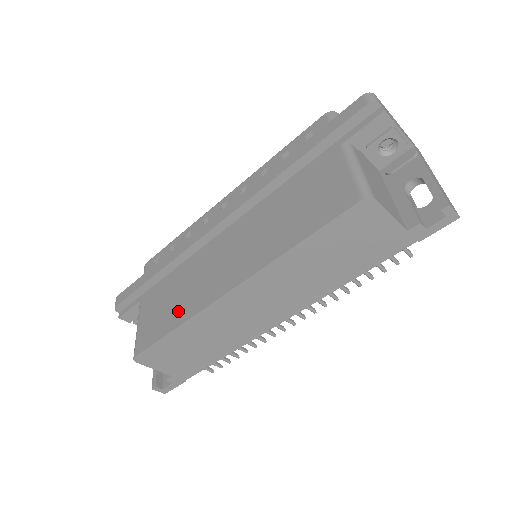
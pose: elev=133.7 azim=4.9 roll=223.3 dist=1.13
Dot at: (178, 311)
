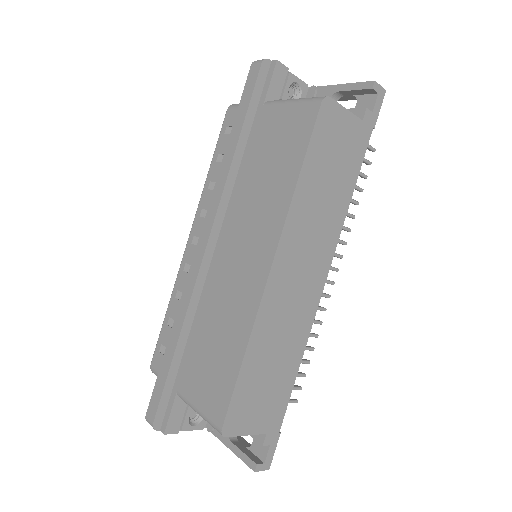
Dot at: (232, 342)
